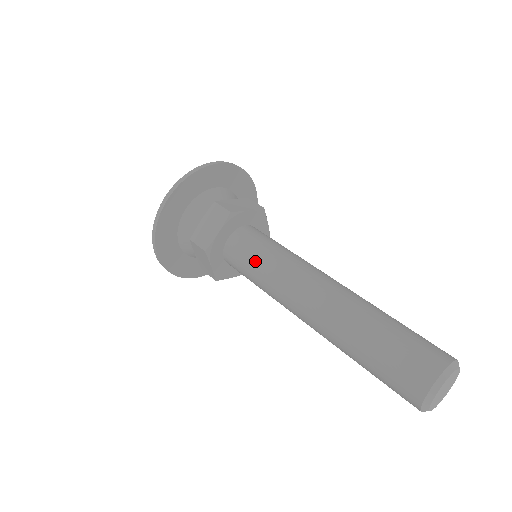
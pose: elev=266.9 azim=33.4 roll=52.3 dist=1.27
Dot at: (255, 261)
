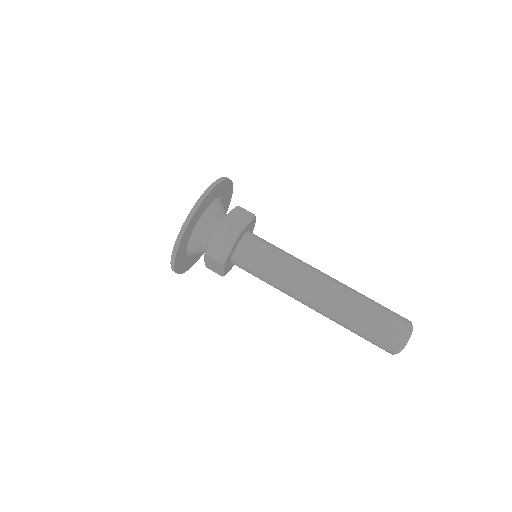
Dot at: (274, 251)
